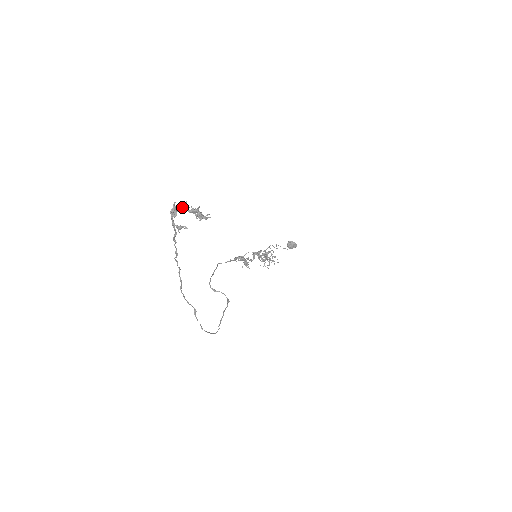
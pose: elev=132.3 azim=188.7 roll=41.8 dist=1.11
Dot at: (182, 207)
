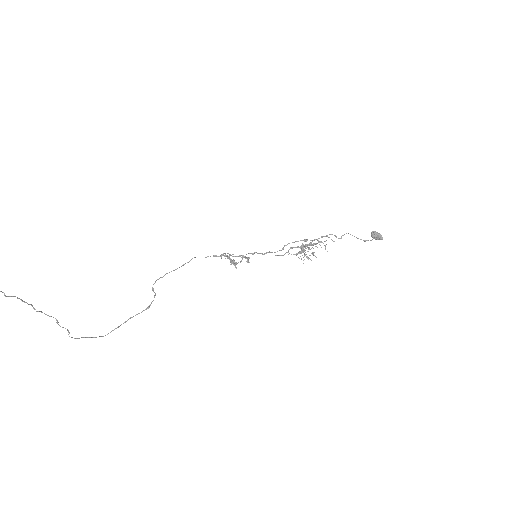
Dot at: out of frame
